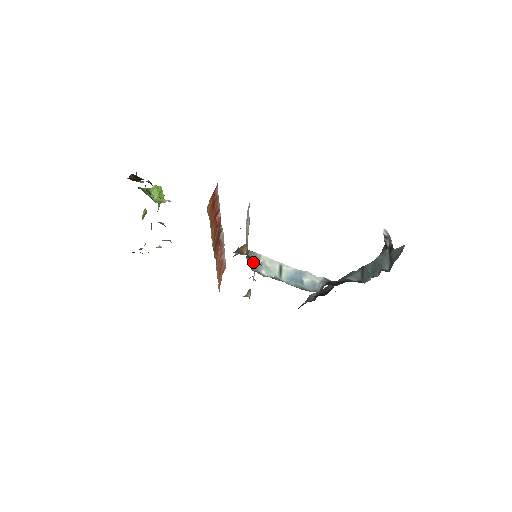
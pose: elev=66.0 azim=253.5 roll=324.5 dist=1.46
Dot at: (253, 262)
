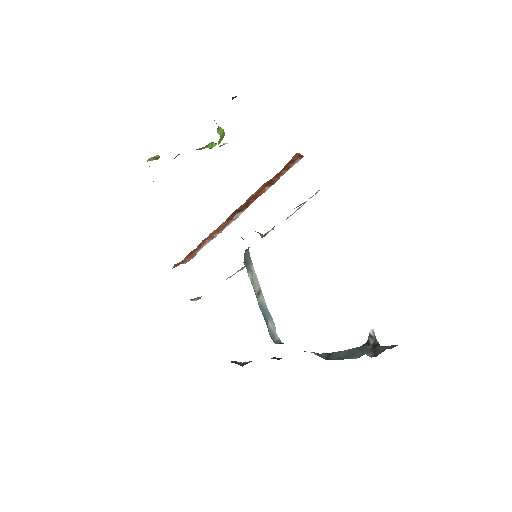
Dot at: occluded
